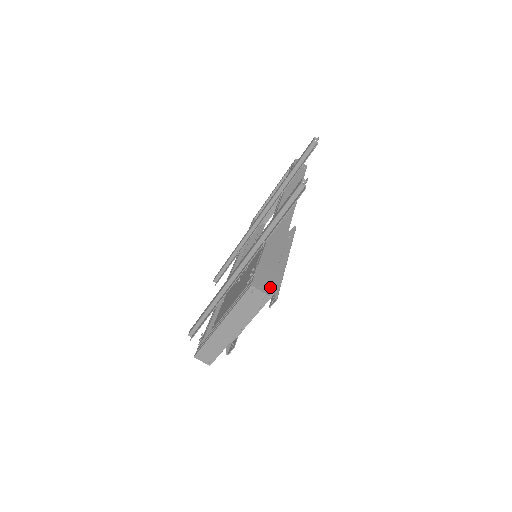
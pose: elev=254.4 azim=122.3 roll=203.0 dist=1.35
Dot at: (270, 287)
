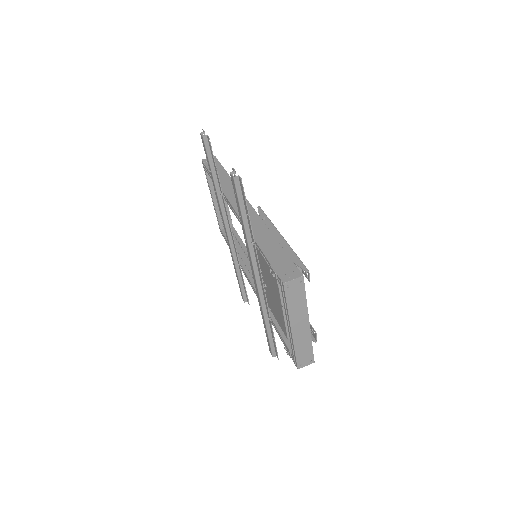
Dot at: (295, 269)
